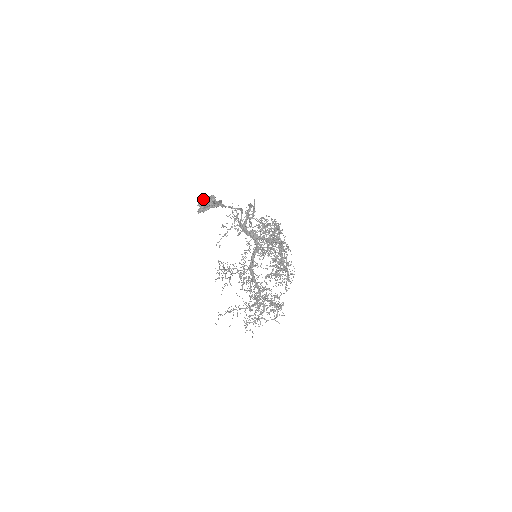
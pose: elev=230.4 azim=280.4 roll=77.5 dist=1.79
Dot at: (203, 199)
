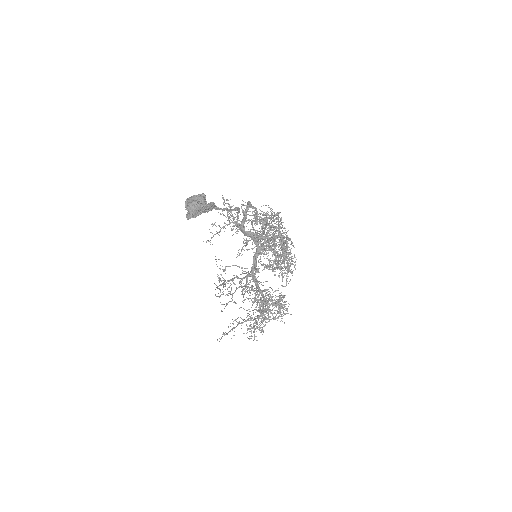
Dot at: (191, 200)
